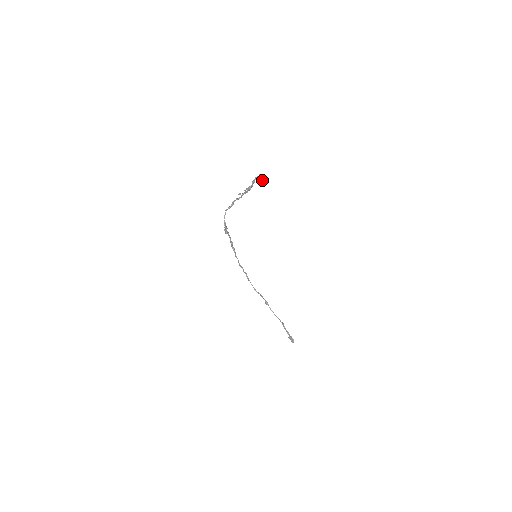
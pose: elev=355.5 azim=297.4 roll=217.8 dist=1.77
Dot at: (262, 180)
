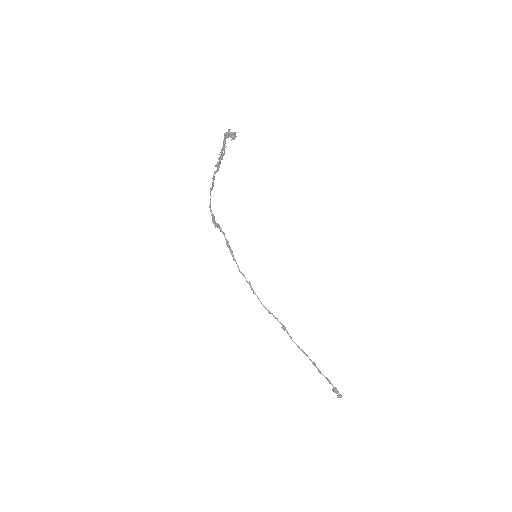
Dot at: (230, 135)
